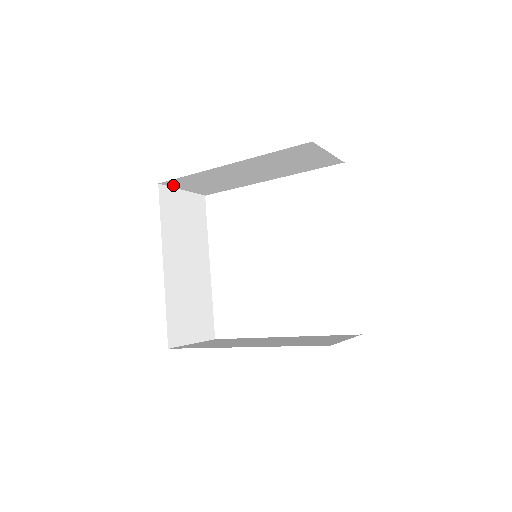
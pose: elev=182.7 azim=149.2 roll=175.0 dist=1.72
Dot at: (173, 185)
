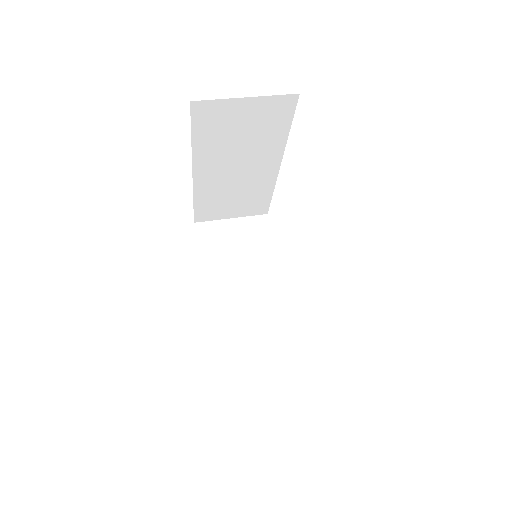
Dot at: (210, 218)
